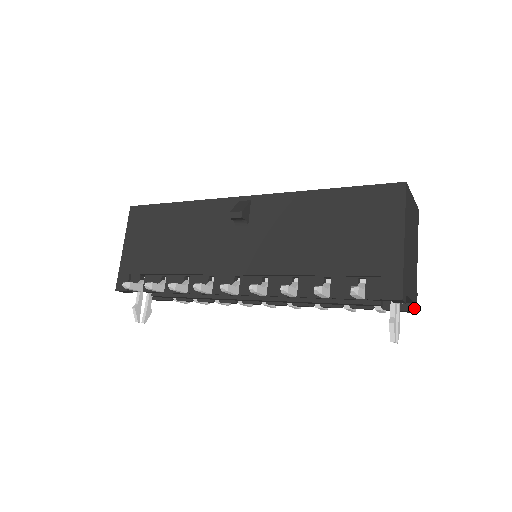
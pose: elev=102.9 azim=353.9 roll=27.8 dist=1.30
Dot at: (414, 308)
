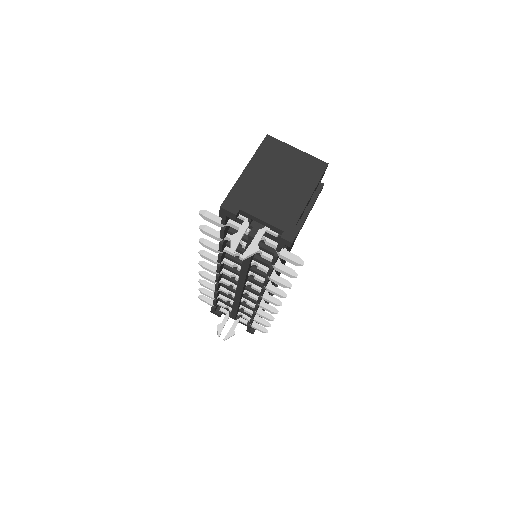
Dot at: (281, 235)
